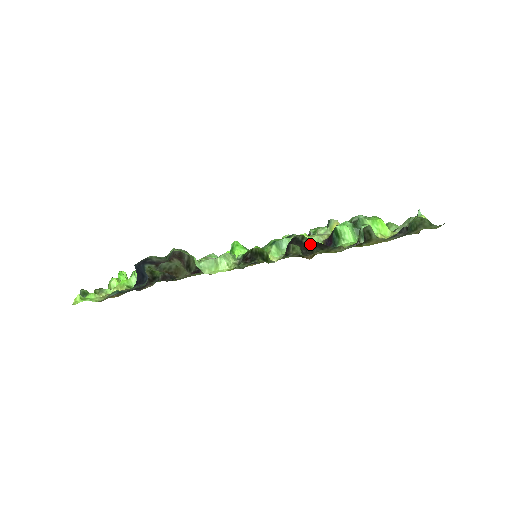
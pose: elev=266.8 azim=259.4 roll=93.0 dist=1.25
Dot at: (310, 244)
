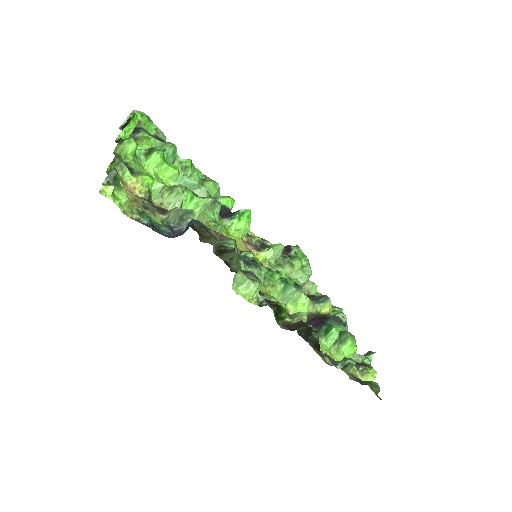
Dot at: (313, 338)
